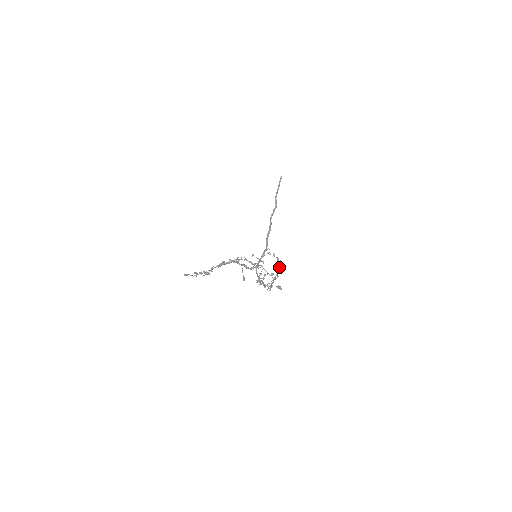
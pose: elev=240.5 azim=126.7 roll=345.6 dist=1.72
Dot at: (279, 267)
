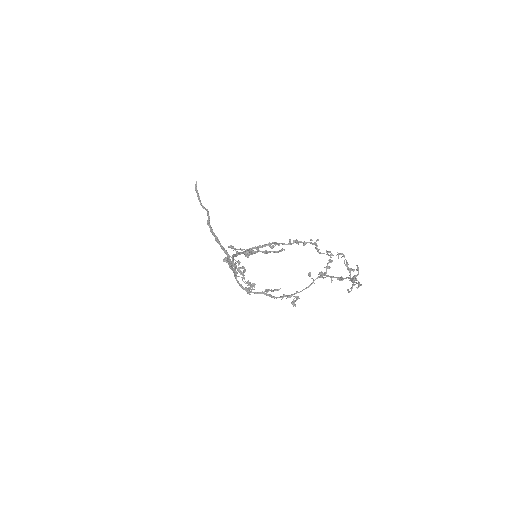
Dot at: (327, 268)
